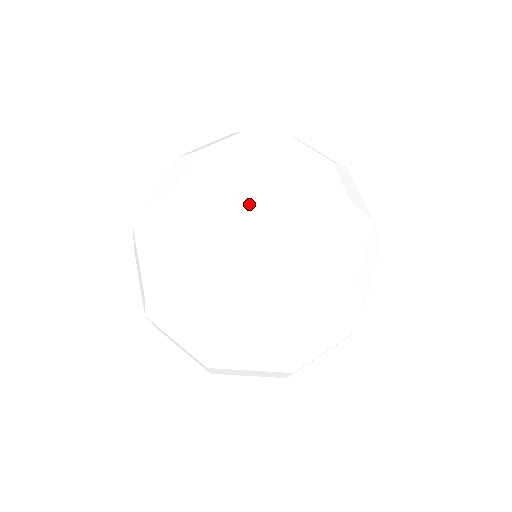
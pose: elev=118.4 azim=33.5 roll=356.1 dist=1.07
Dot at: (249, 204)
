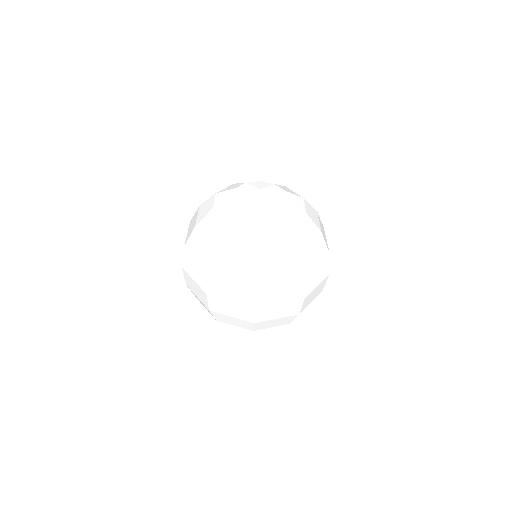
Dot at: (259, 201)
